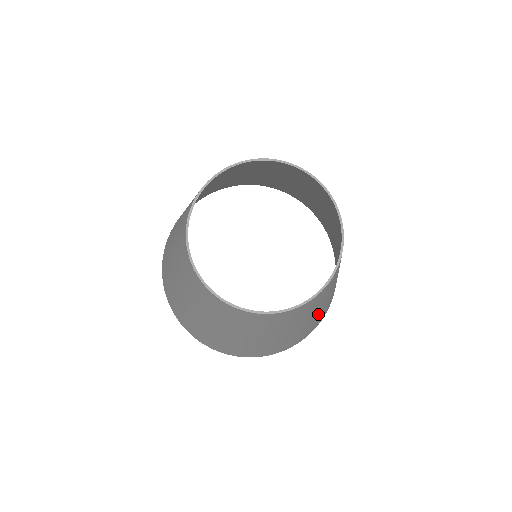
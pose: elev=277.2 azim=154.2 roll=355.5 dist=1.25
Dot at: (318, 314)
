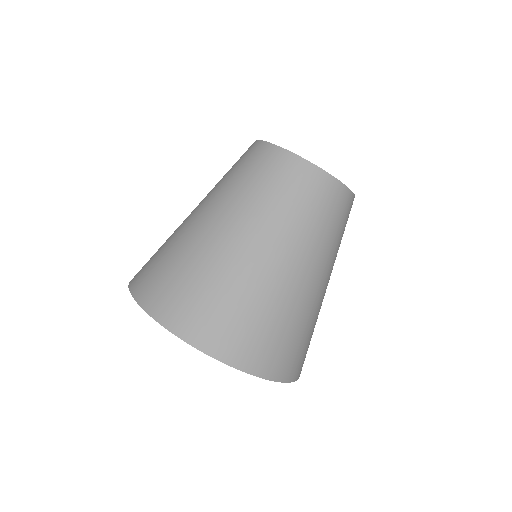
Dot at: occluded
